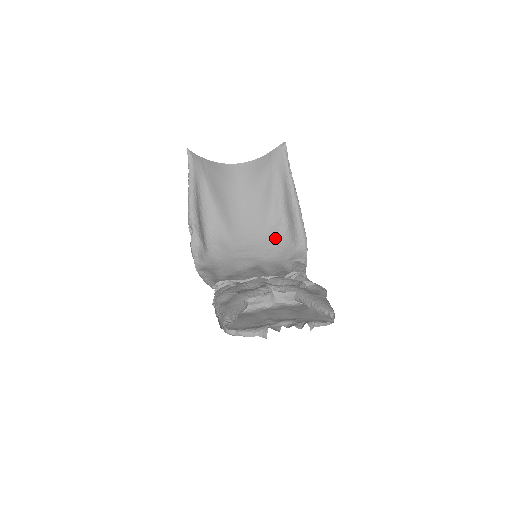
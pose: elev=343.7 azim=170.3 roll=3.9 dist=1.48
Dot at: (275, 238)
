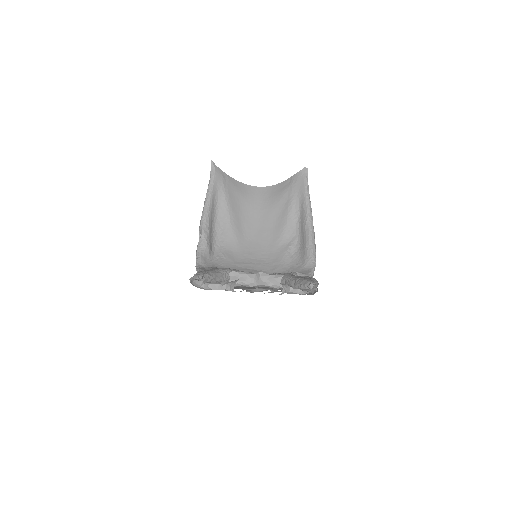
Dot at: (284, 256)
